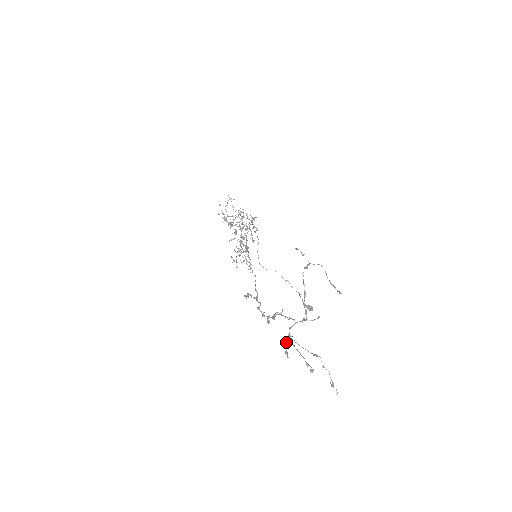
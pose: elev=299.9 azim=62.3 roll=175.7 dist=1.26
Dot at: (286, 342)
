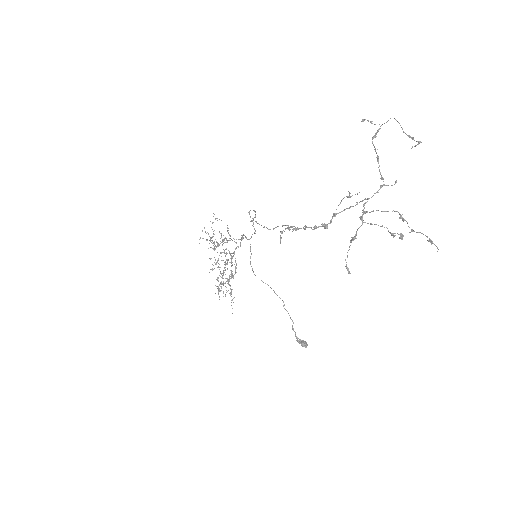
Dot at: (357, 230)
